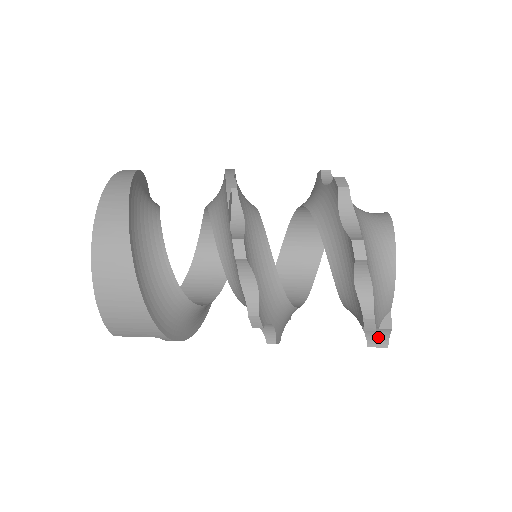
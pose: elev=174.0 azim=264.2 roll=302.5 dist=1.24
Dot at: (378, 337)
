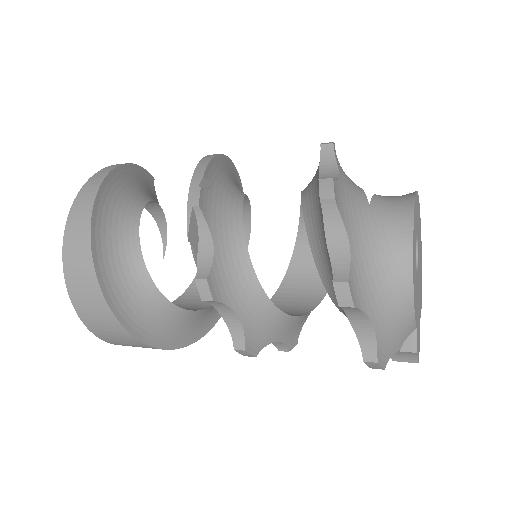
Dot at: (403, 354)
